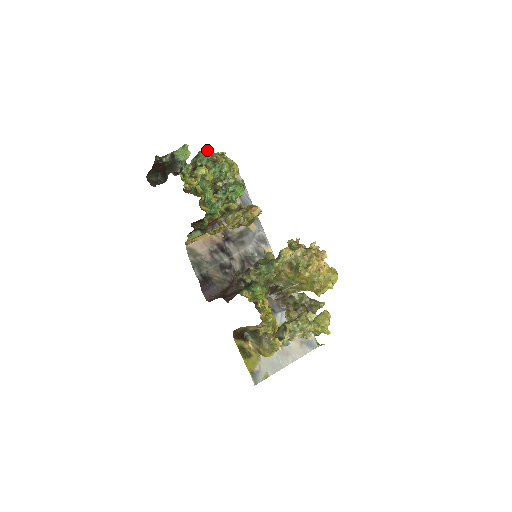
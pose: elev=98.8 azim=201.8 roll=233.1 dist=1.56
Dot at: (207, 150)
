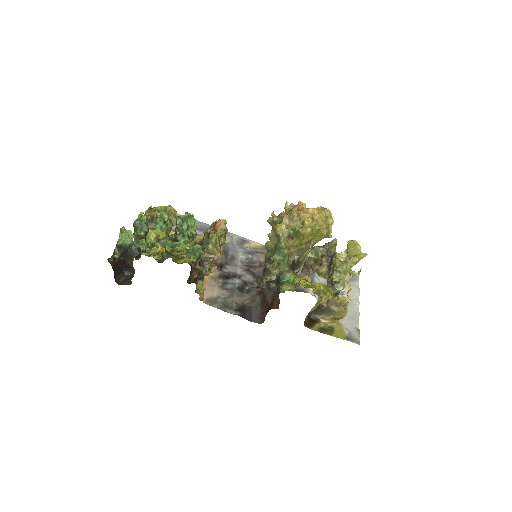
Dot at: (138, 217)
